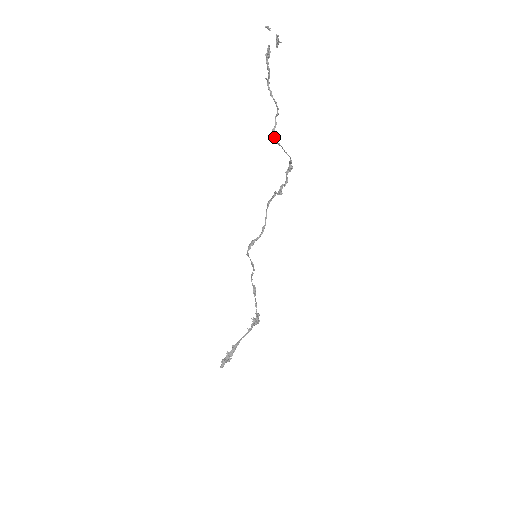
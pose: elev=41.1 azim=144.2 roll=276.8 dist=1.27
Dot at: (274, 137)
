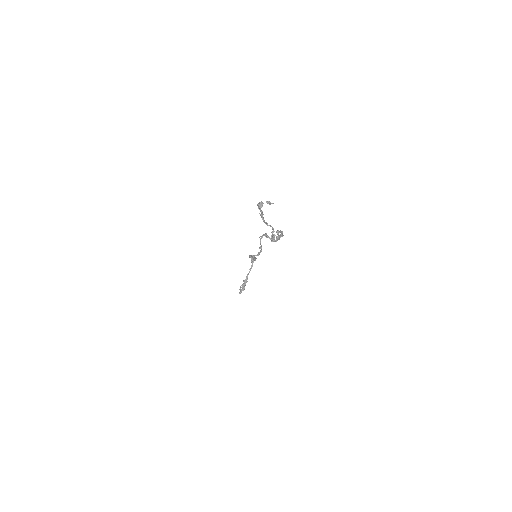
Dot at: occluded
